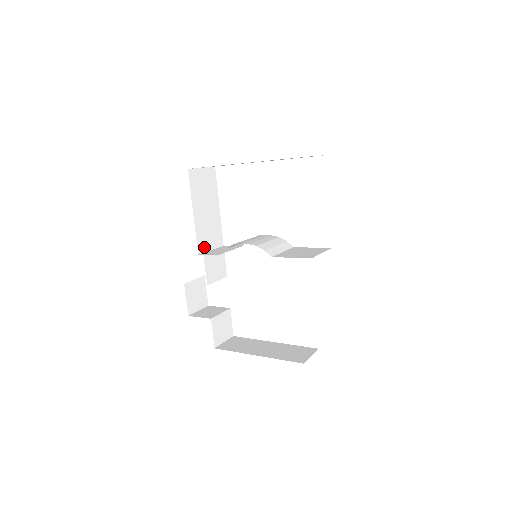
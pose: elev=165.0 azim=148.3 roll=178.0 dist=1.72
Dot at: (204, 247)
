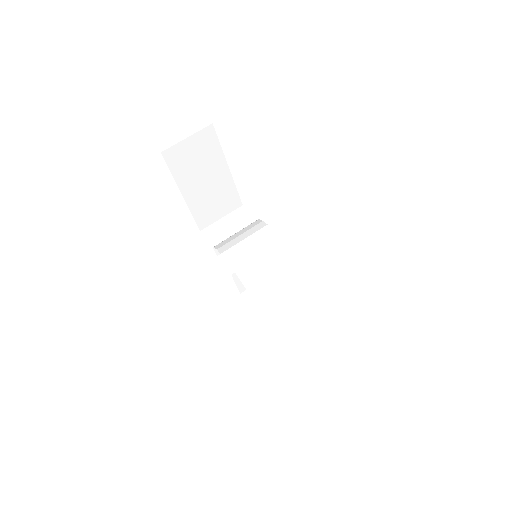
Dot at: (209, 220)
